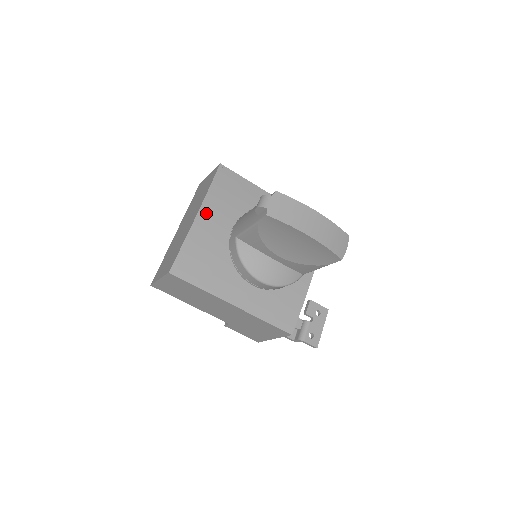
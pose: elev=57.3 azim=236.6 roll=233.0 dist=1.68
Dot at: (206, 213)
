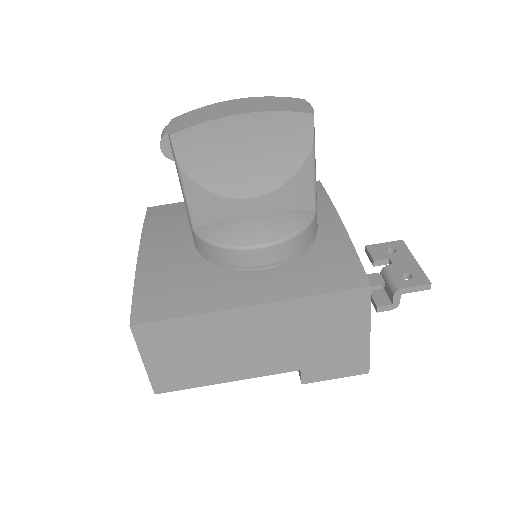
Dot at: (150, 246)
